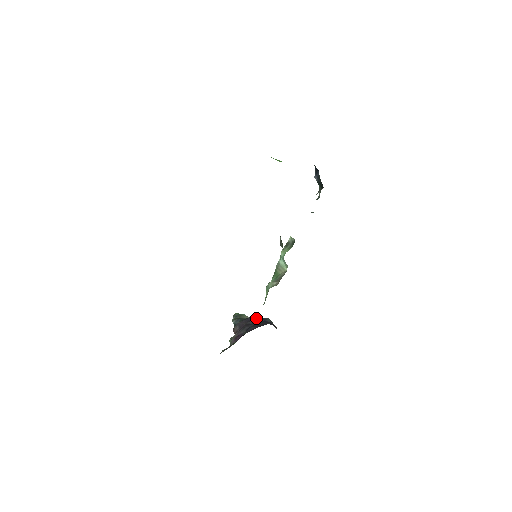
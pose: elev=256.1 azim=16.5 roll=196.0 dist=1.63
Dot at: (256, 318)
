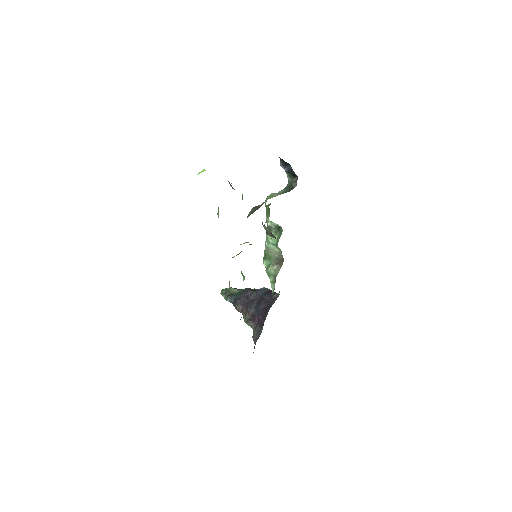
Dot at: (254, 292)
